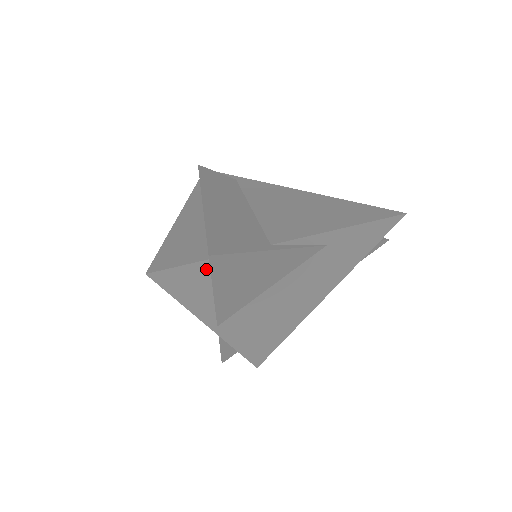
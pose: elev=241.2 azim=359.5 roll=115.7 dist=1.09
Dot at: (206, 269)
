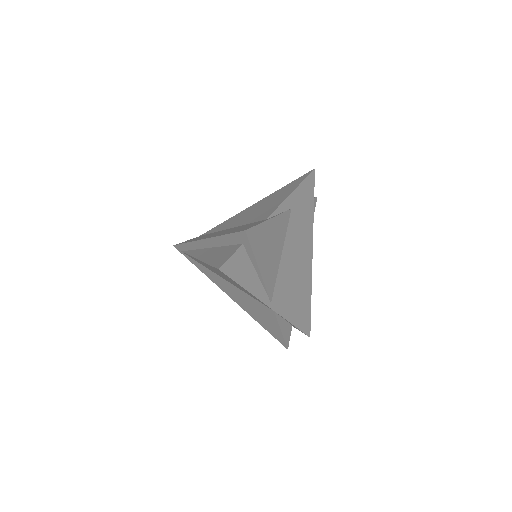
Dot at: (245, 253)
